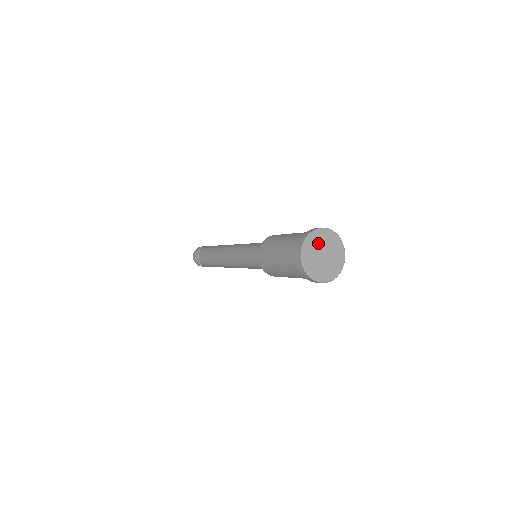
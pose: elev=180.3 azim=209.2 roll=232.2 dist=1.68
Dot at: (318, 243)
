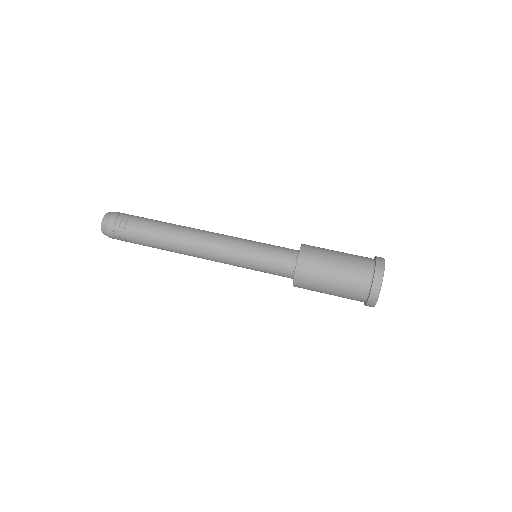
Dot at: occluded
